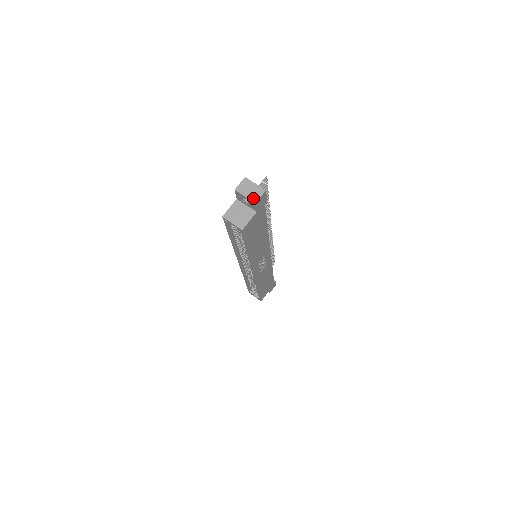
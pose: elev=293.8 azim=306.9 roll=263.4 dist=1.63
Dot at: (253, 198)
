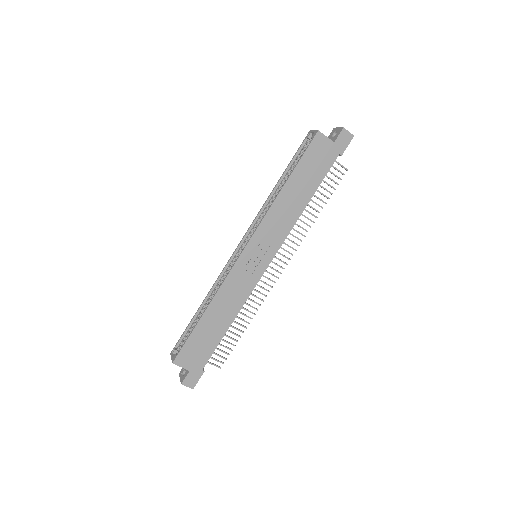
Dot at: (344, 129)
